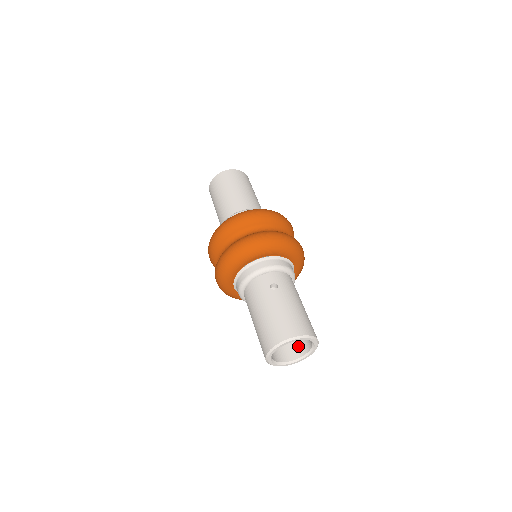
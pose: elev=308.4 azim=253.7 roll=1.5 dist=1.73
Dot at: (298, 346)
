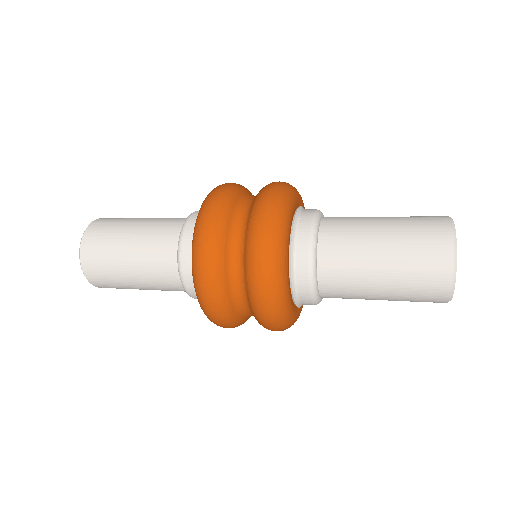
Dot at: occluded
